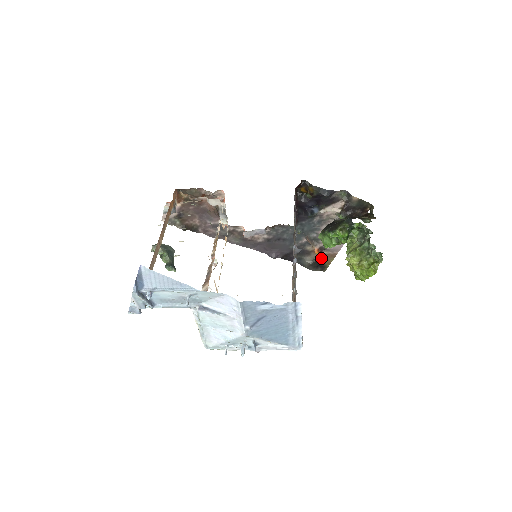
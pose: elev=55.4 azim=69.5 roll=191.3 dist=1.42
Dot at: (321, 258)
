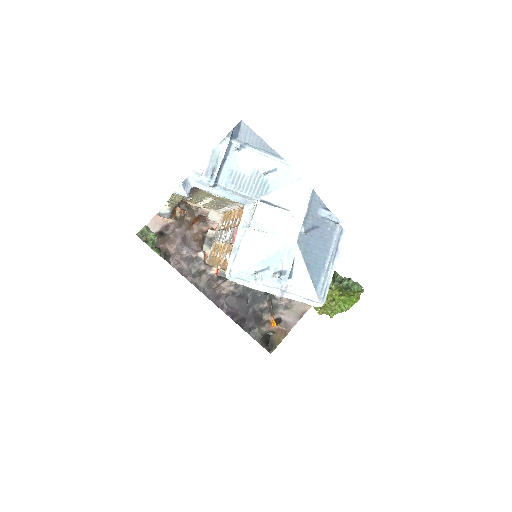
Dot at: (273, 333)
